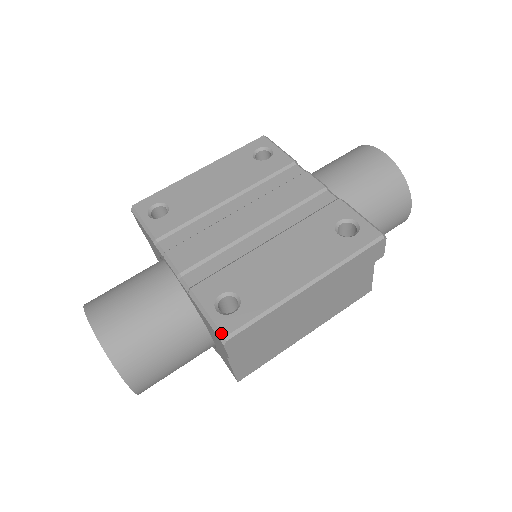
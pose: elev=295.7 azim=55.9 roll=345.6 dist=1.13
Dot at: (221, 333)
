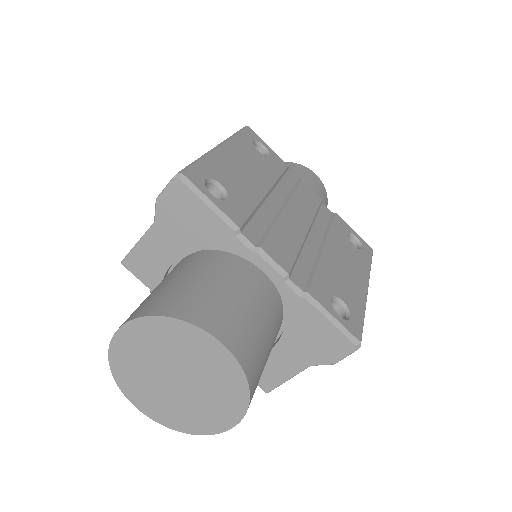
Dot at: (357, 339)
